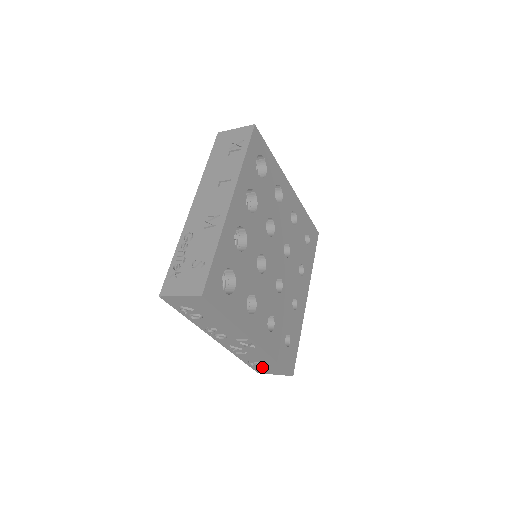
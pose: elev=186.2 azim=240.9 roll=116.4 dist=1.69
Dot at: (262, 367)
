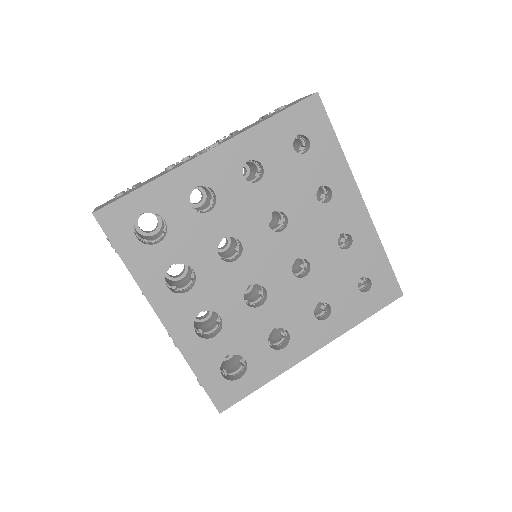
Dot at: occluded
